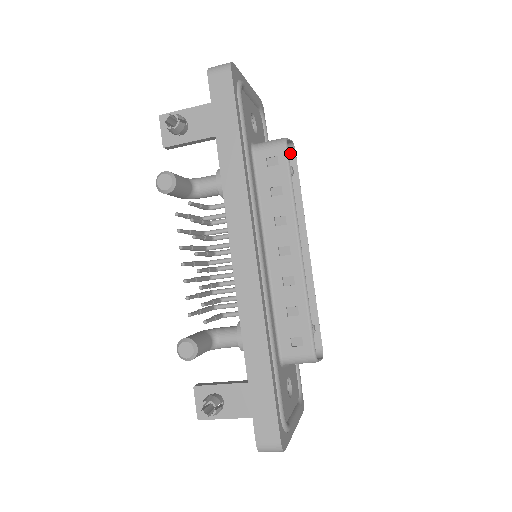
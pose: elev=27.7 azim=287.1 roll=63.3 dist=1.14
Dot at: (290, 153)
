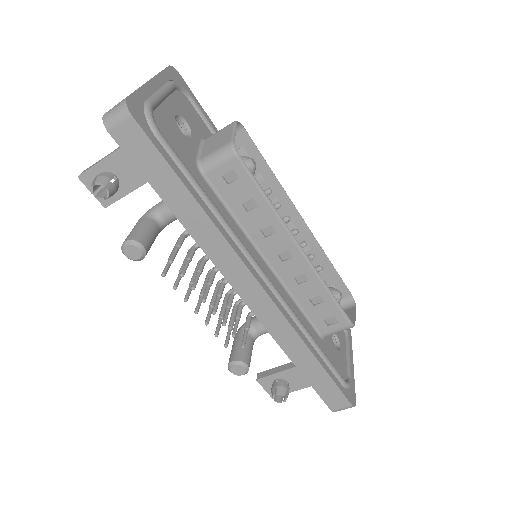
Dot at: (238, 131)
